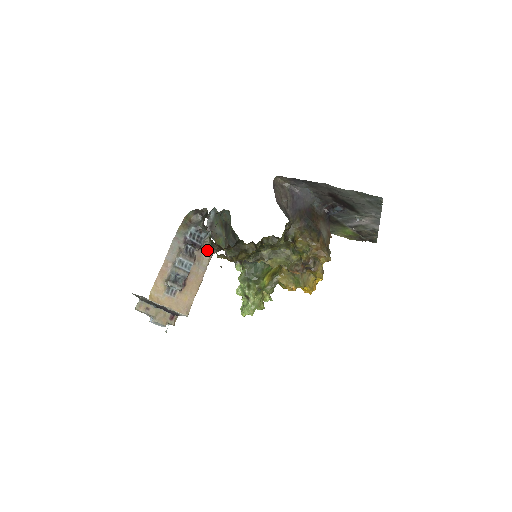
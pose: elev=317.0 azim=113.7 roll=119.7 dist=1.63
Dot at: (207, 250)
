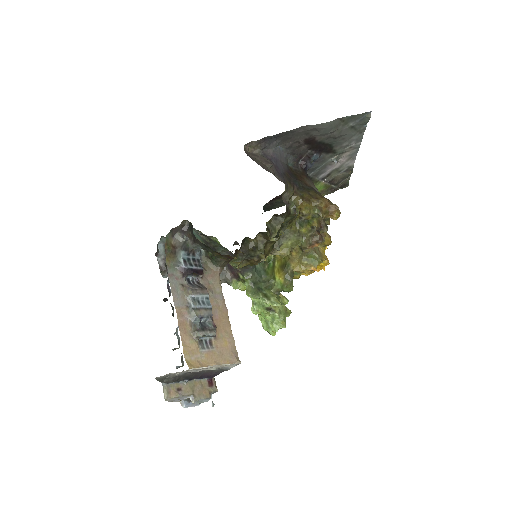
Dot at: (211, 272)
